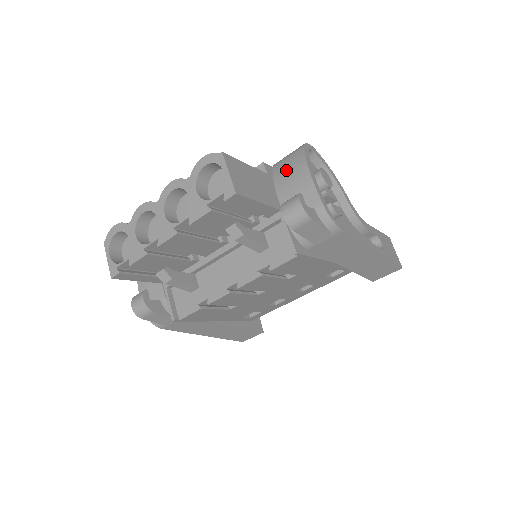
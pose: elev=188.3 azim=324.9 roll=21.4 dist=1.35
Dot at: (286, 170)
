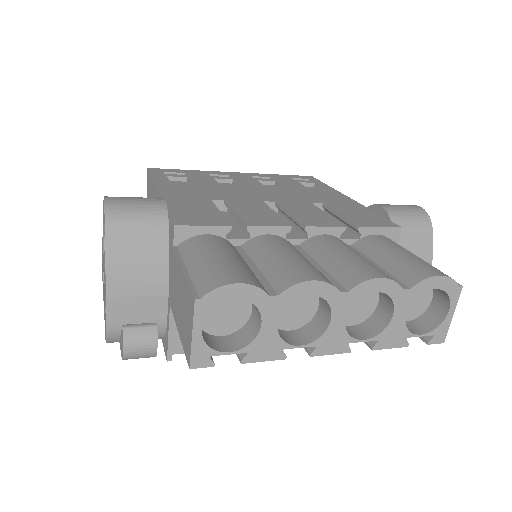
Dot at: (410, 248)
